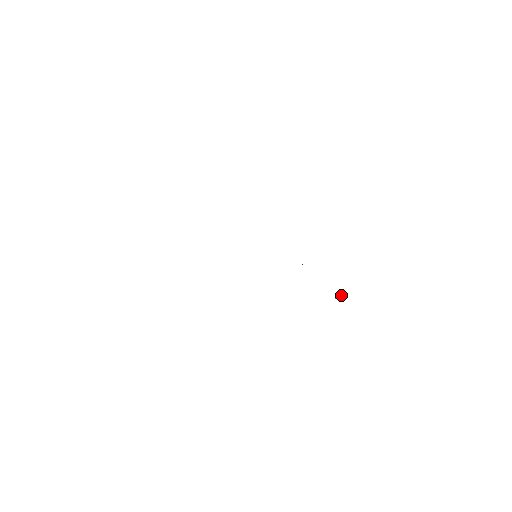
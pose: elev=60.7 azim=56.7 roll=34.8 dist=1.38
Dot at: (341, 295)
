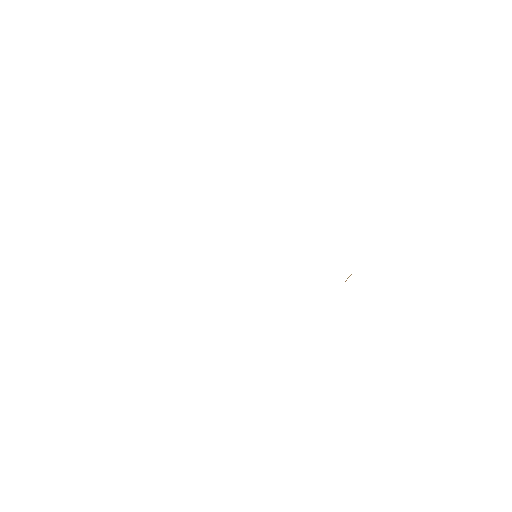
Dot at: (351, 274)
